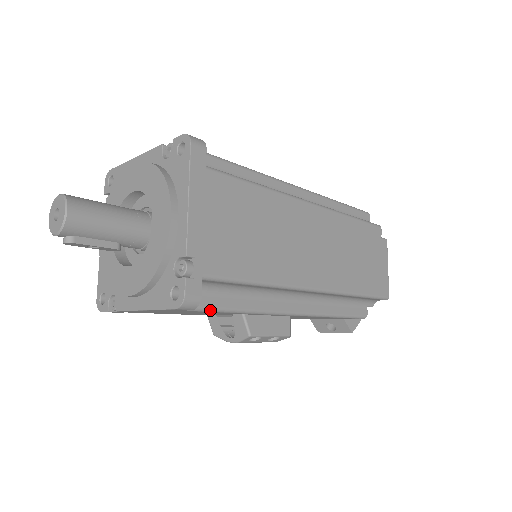
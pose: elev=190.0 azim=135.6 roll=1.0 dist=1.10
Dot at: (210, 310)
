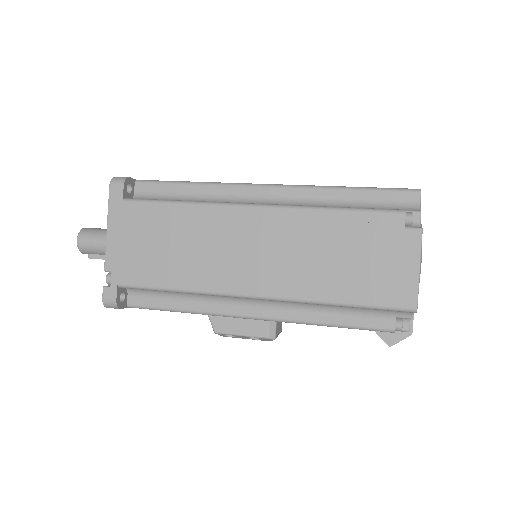
Dot at: (153, 309)
